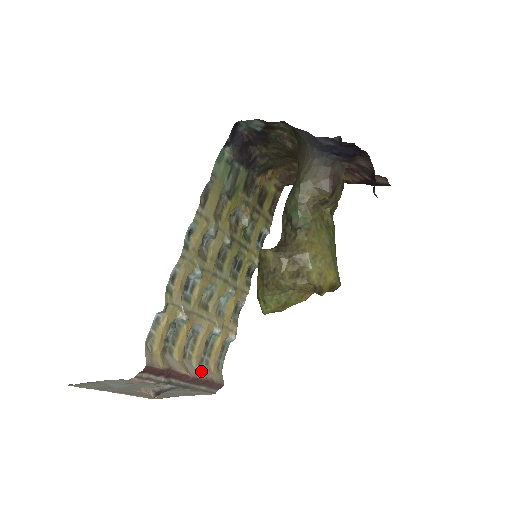
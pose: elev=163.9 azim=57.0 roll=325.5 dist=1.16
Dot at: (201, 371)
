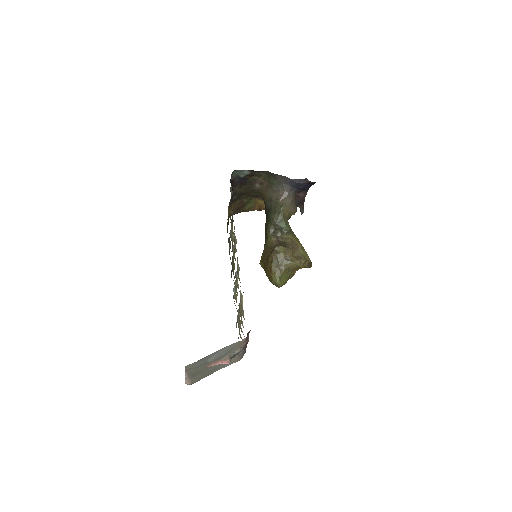
Dot at: occluded
